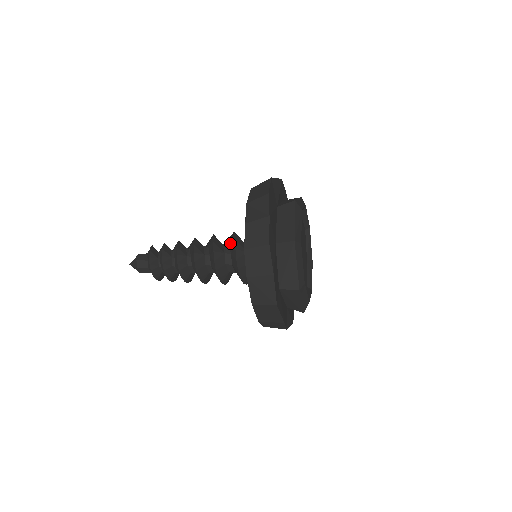
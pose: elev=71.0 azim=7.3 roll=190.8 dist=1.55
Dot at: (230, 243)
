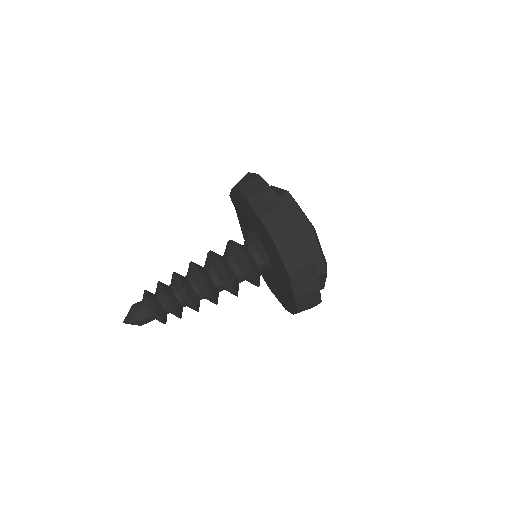
Dot at: (227, 250)
